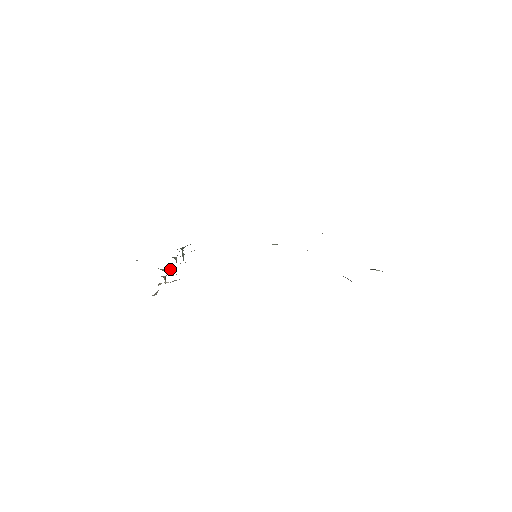
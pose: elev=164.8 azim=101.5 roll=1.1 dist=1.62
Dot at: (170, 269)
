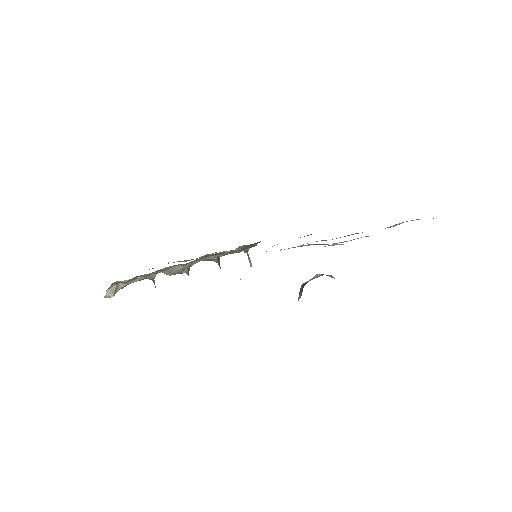
Dot at: (165, 271)
